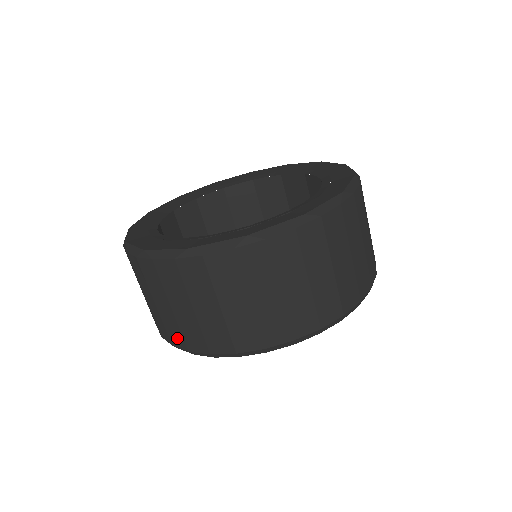
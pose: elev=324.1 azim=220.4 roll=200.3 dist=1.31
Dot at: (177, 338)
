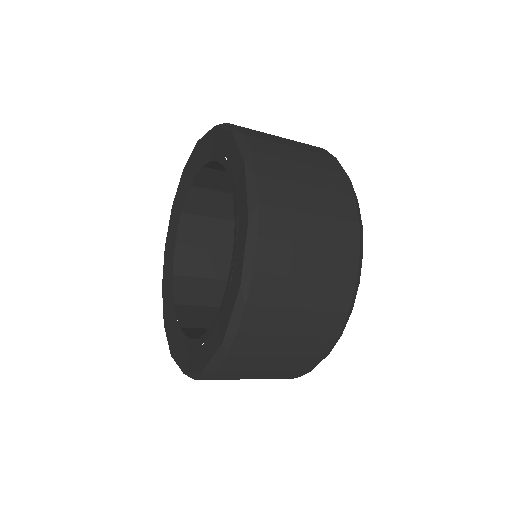
Dot at: occluded
